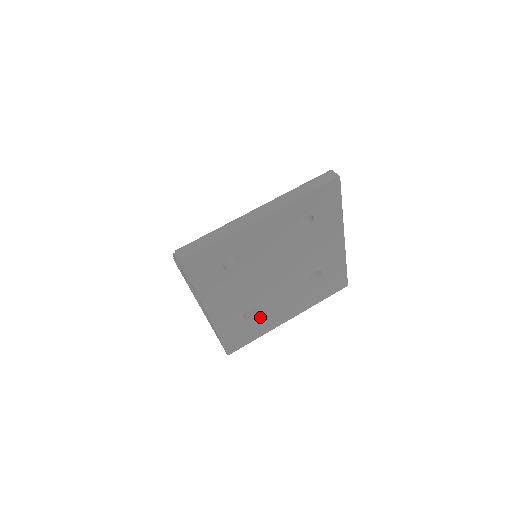
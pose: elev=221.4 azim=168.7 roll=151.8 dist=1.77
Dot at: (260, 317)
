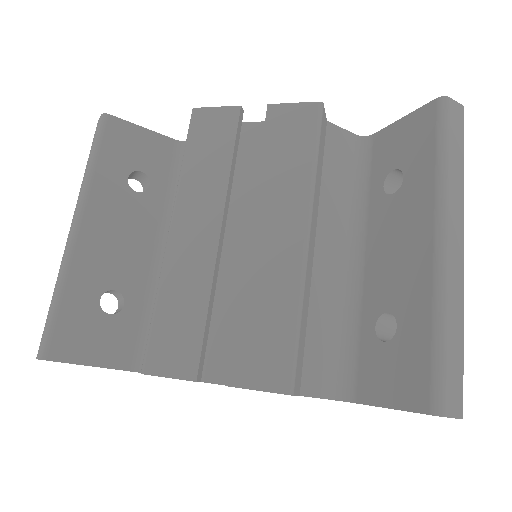
Dot at: occluded
